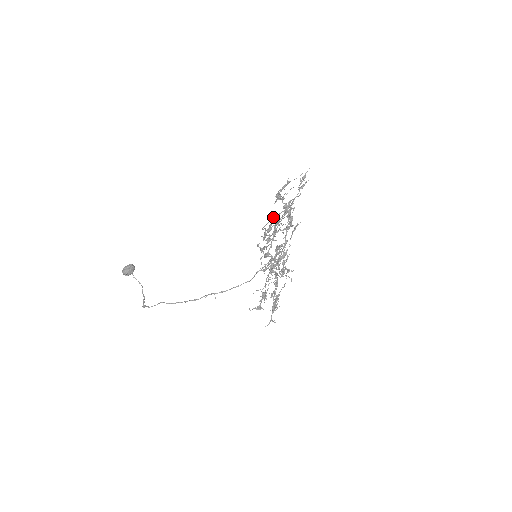
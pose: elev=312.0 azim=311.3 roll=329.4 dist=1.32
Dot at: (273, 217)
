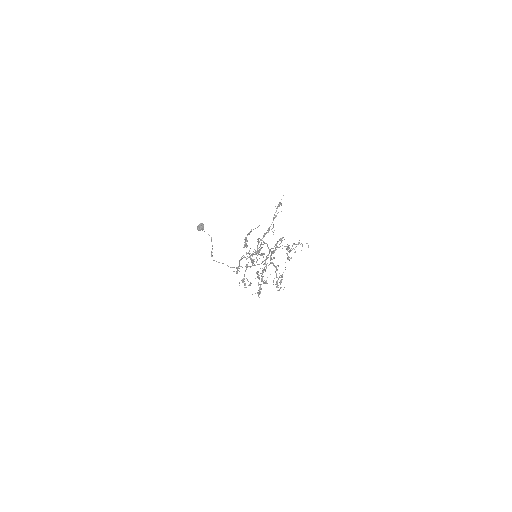
Dot at: (241, 258)
